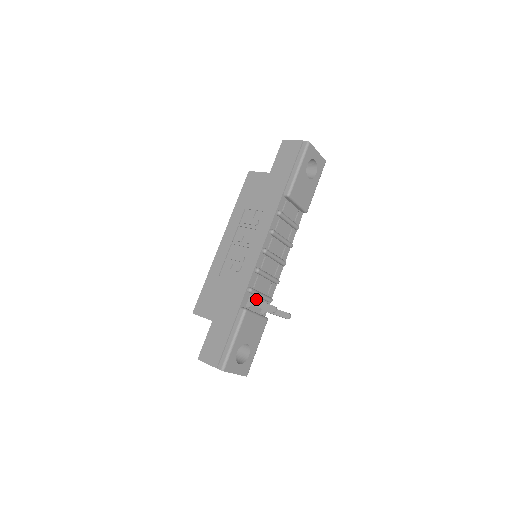
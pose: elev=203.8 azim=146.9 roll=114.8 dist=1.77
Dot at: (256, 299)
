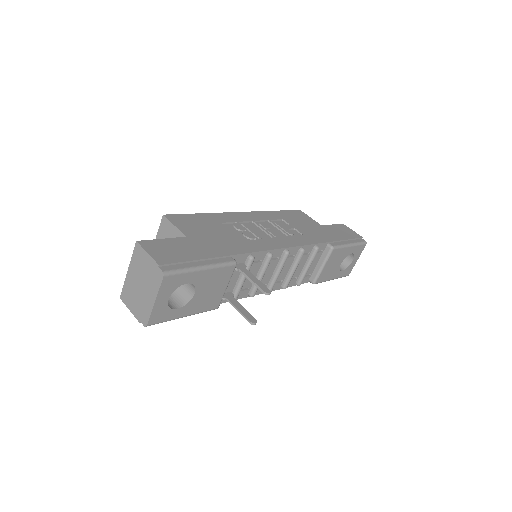
Dot at: (236, 276)
